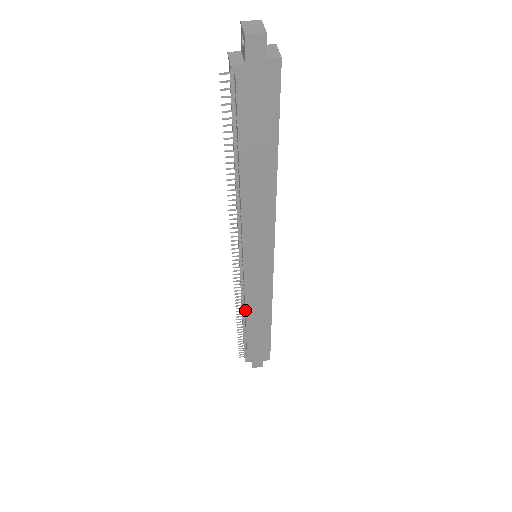
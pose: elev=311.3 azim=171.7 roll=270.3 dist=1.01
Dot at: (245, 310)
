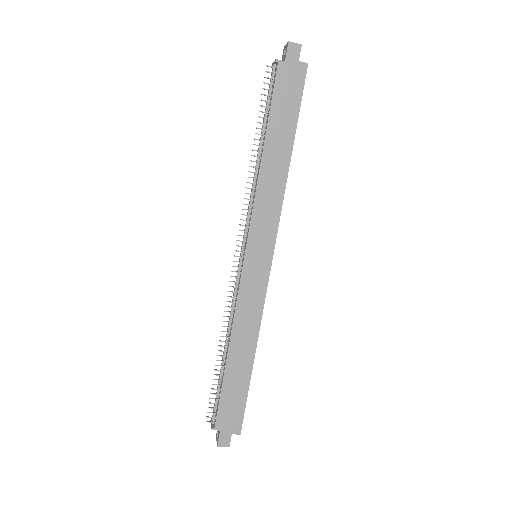
Dot at: (232, 327)
